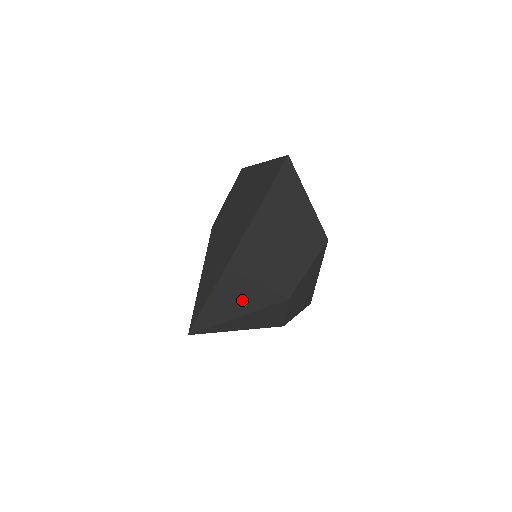
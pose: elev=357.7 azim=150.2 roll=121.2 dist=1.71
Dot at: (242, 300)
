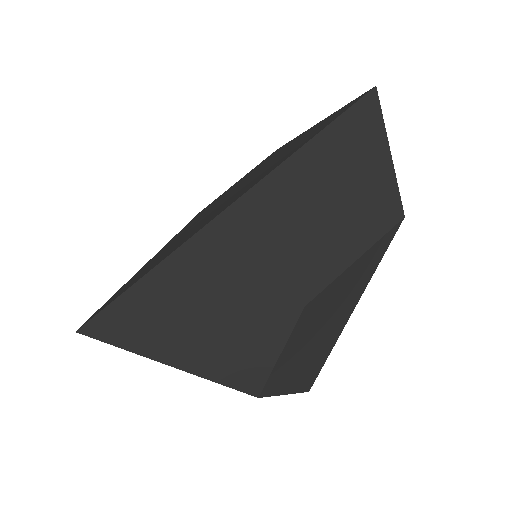
Dot at: (217, 285)
